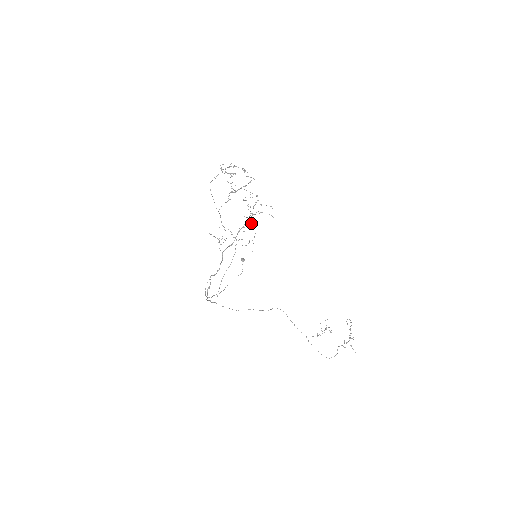
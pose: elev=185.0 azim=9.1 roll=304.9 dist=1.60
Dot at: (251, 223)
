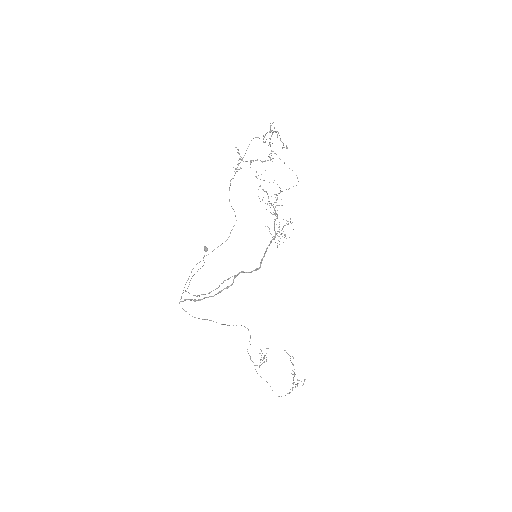
Dot at: occluded
